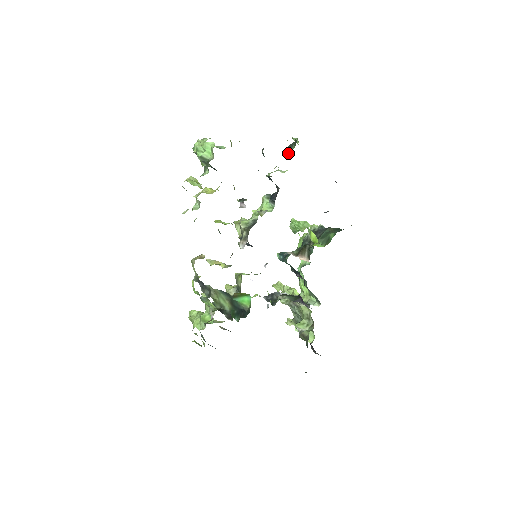
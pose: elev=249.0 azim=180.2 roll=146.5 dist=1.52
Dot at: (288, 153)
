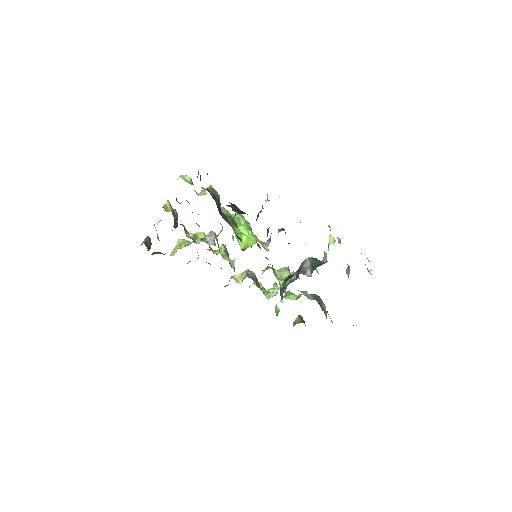
Dot at: occluded
